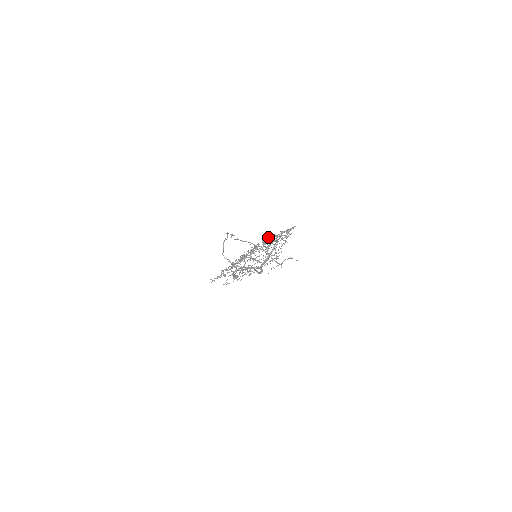
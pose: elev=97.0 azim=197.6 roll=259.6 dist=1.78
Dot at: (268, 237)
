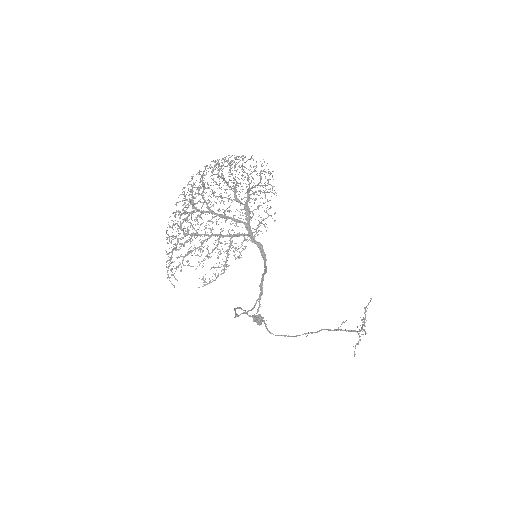
Dot at: (217, 170)
